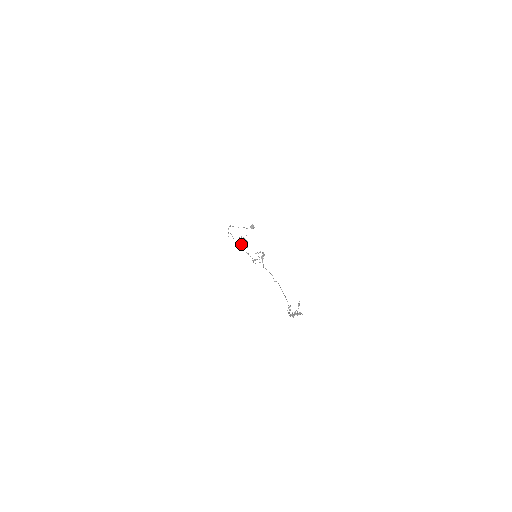
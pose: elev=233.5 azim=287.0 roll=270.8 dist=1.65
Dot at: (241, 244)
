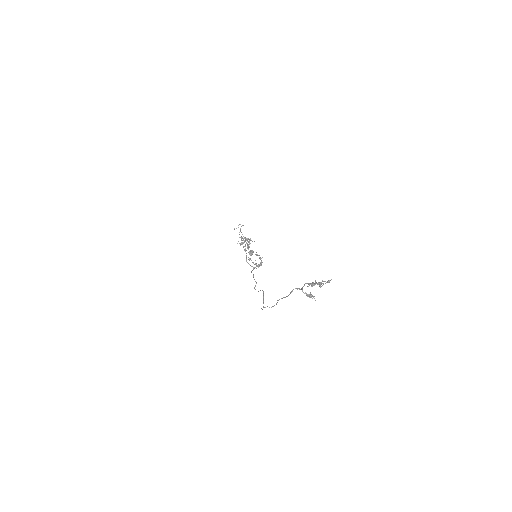
Dot at: (243, 242)
